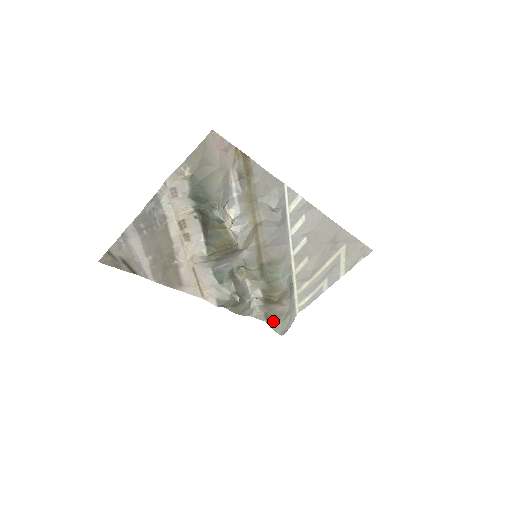
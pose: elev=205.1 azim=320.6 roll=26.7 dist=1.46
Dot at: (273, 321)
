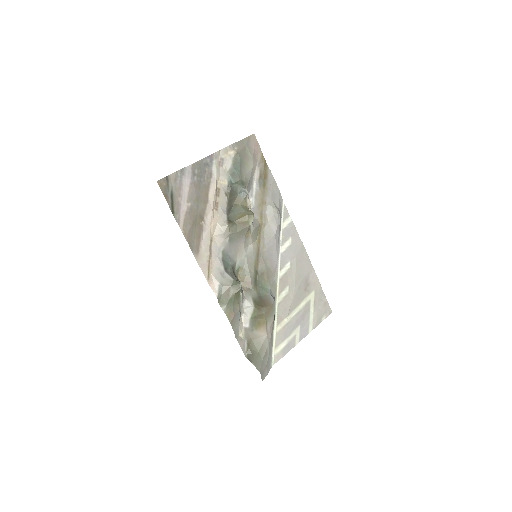
Dot at: (254, 355)
